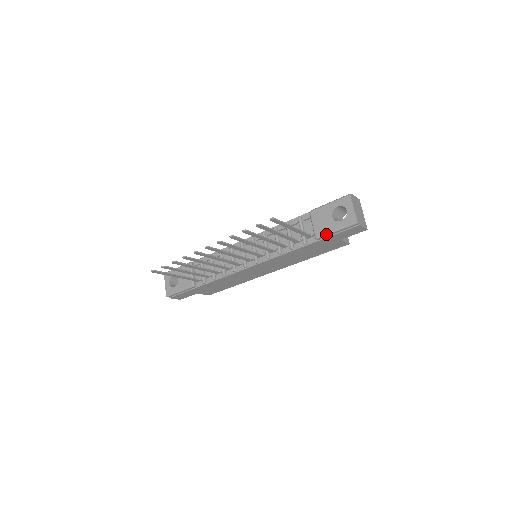
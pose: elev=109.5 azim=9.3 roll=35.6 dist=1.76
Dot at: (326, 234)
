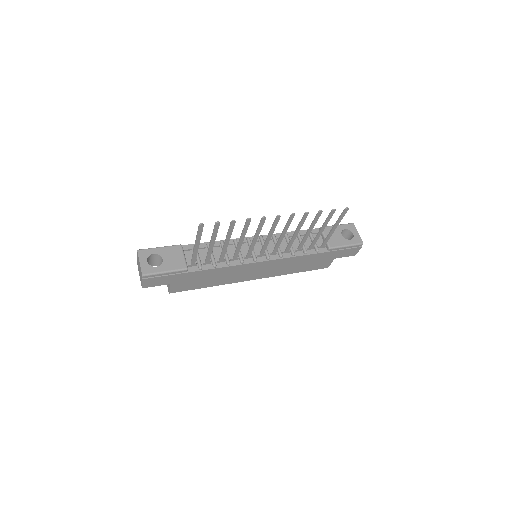
Dot at: (339, 247)
